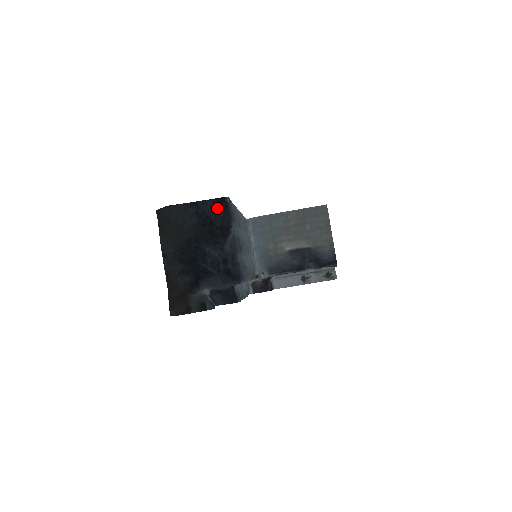
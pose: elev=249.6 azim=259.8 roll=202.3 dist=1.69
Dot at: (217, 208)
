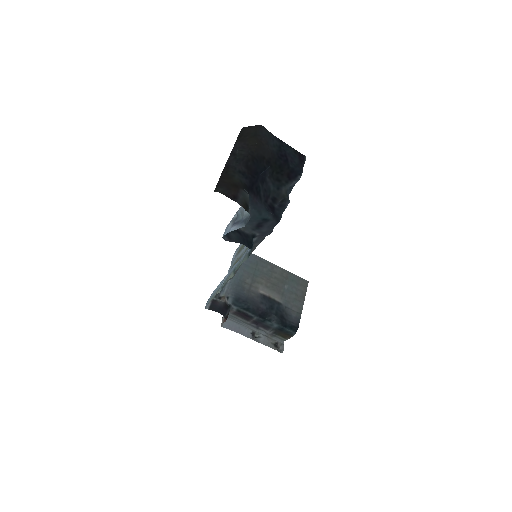
Dot at: (296, 156)
